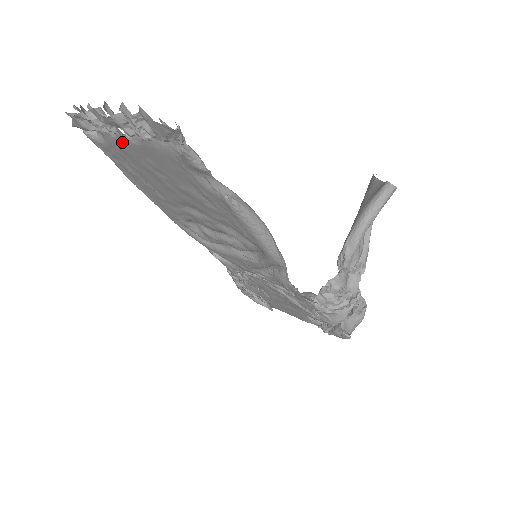
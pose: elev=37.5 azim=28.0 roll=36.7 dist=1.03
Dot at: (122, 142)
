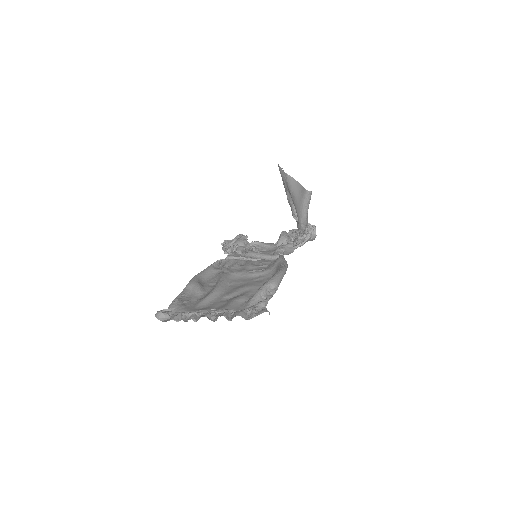
Dot at: occluded
